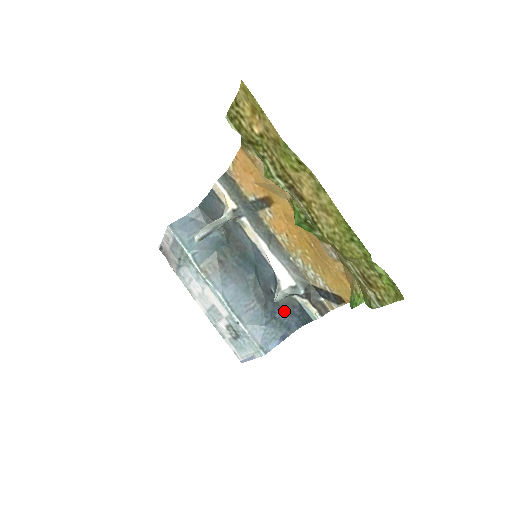
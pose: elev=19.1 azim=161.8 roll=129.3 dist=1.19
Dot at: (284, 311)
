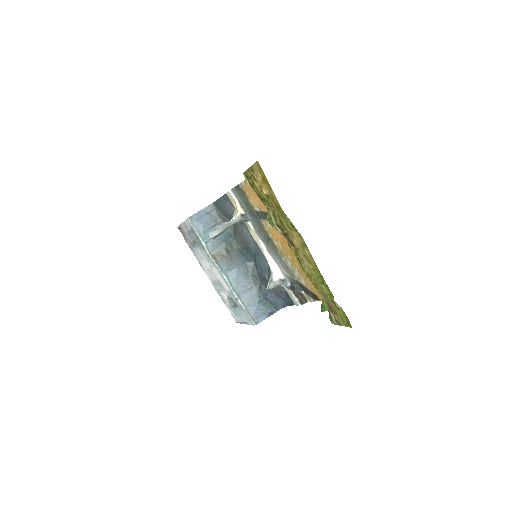
Dot at: (274, 294)
